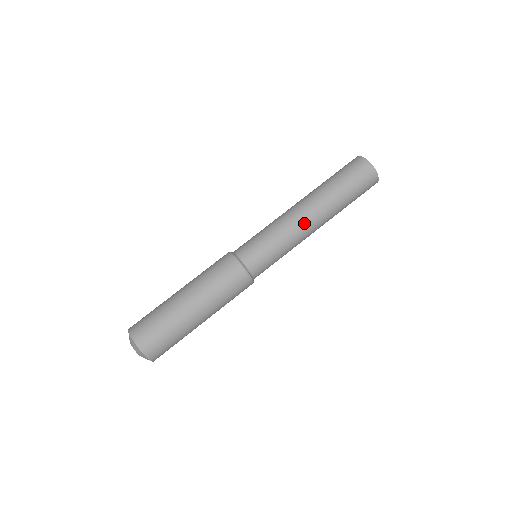
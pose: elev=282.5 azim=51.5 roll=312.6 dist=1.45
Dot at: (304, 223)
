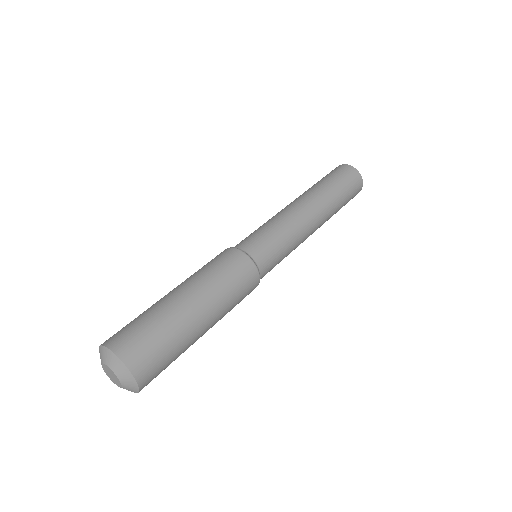
Dot at: (309, 222)
